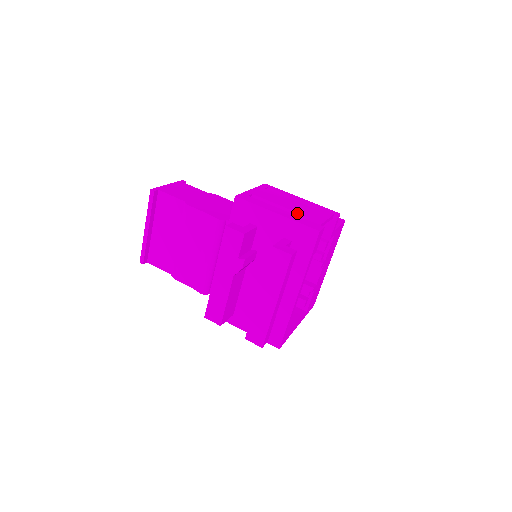
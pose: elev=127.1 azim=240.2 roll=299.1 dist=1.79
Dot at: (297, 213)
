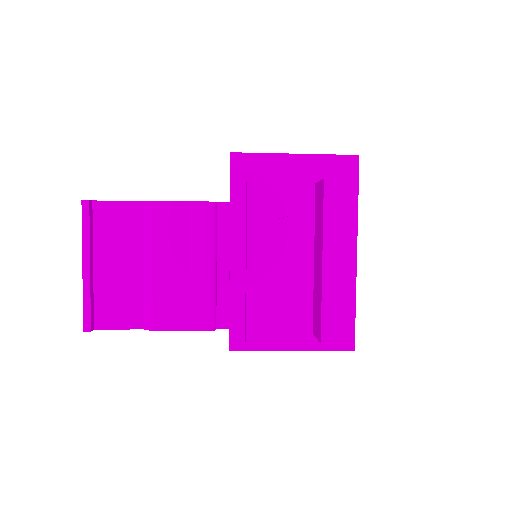
Dot at: occluded
